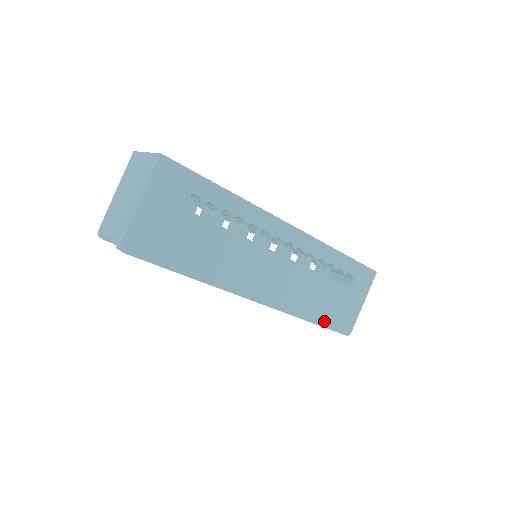
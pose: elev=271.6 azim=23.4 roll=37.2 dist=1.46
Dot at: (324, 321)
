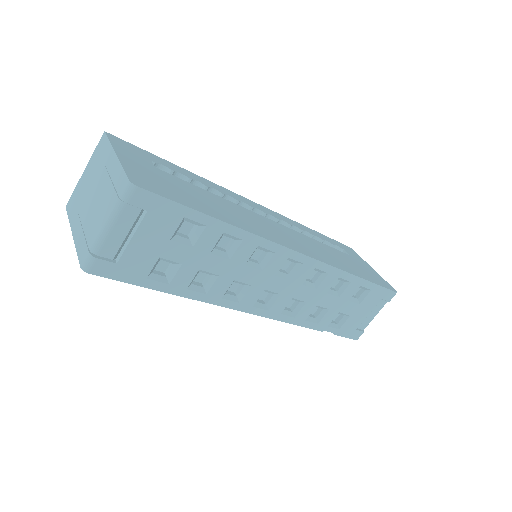
Dot at: (366, 278)
